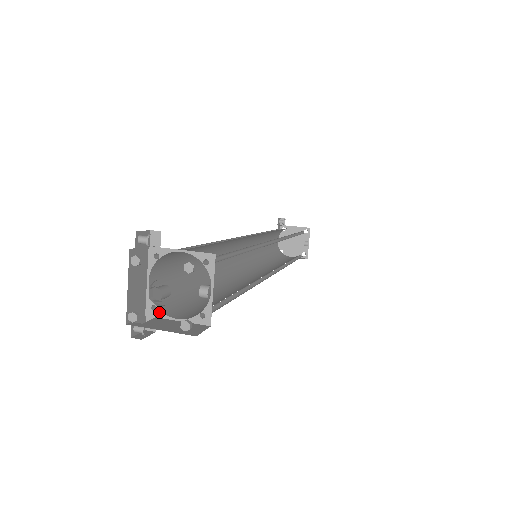
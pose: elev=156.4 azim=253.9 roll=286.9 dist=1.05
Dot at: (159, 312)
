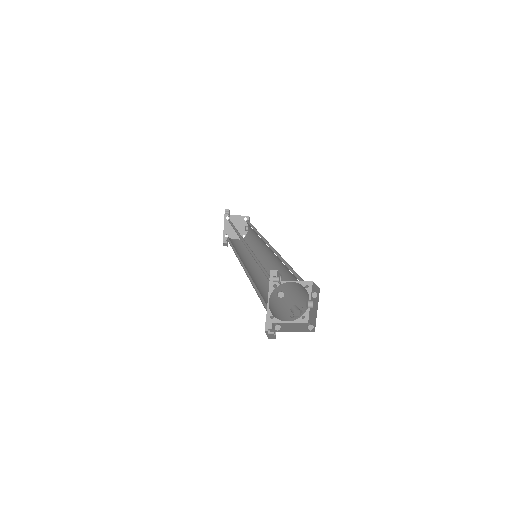
Dot at: (275, 319)
